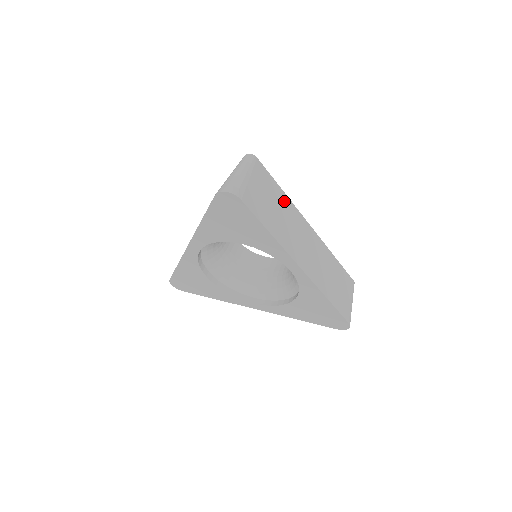
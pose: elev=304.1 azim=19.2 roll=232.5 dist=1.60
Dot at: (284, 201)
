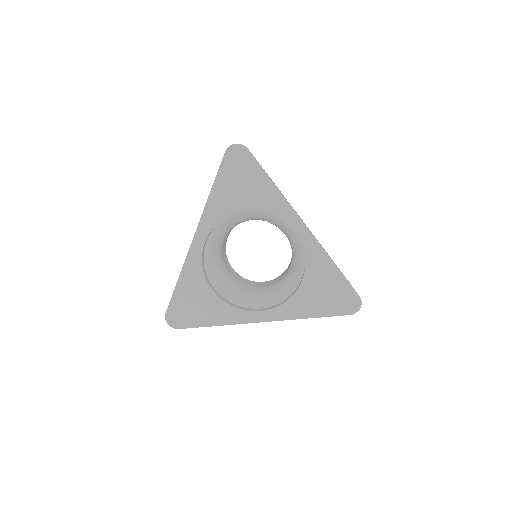
Dot at: occluded
